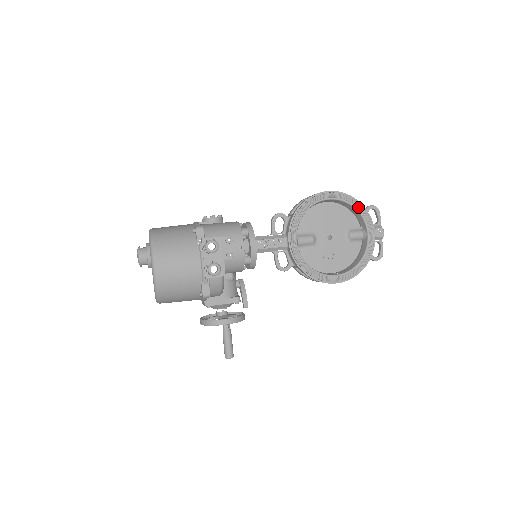
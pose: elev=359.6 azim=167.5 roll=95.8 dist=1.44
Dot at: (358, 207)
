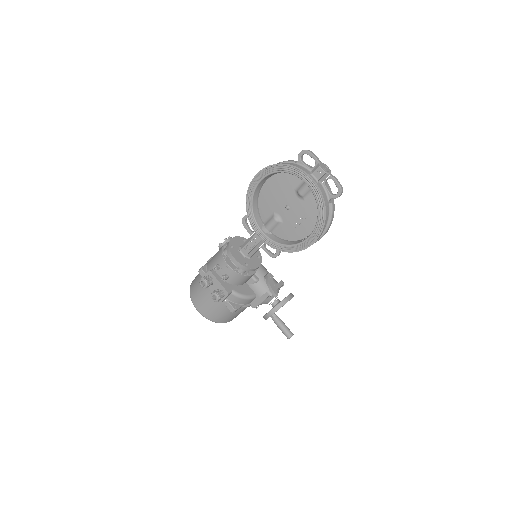
Dot at: (283, 169)
